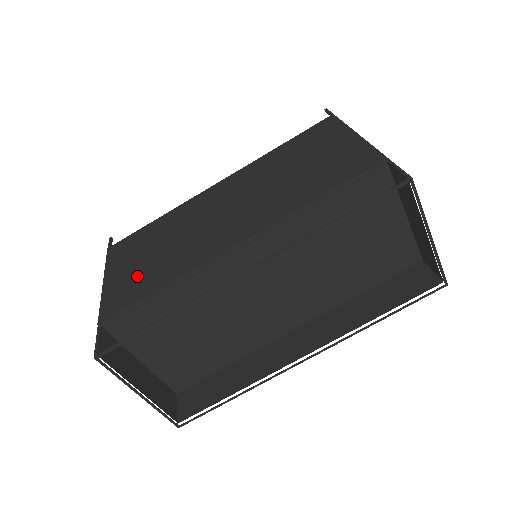
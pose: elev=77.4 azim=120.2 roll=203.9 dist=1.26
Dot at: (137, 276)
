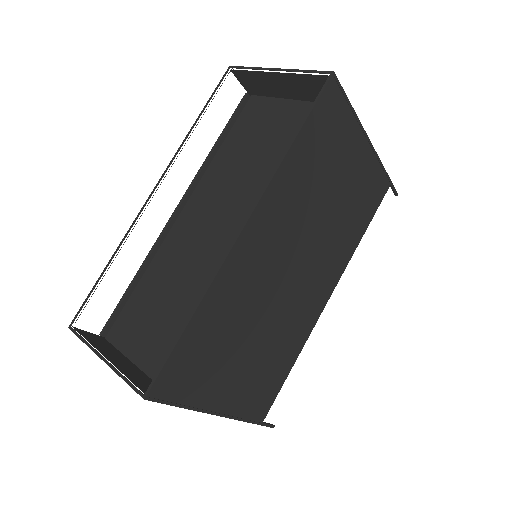
Dot at: occluded
